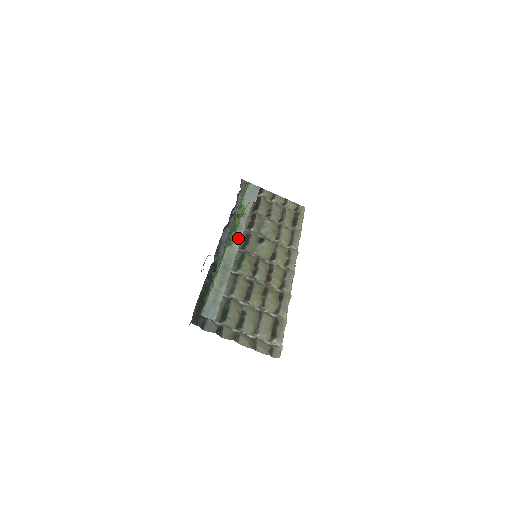
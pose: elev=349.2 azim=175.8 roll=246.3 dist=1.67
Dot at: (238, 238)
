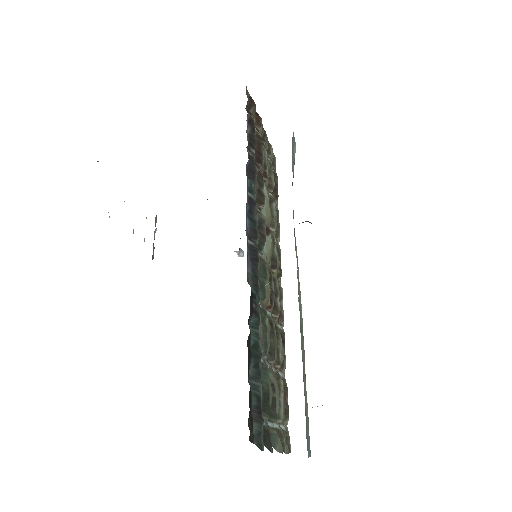
Dot at: (297, 258)
